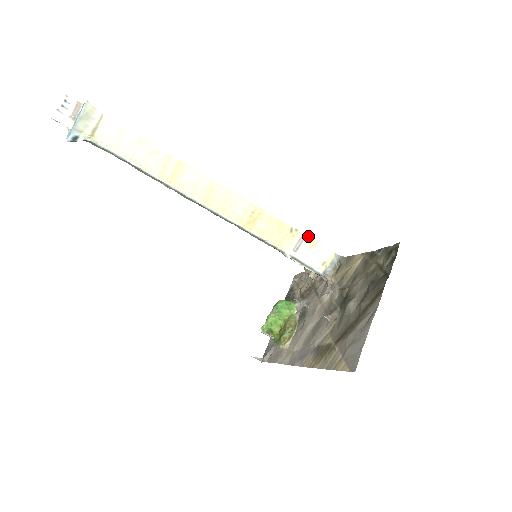
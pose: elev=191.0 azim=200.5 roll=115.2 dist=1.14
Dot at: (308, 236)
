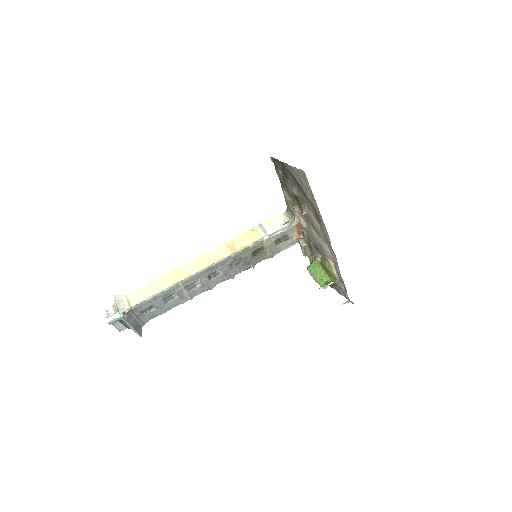
Dot at: (262, 223)
